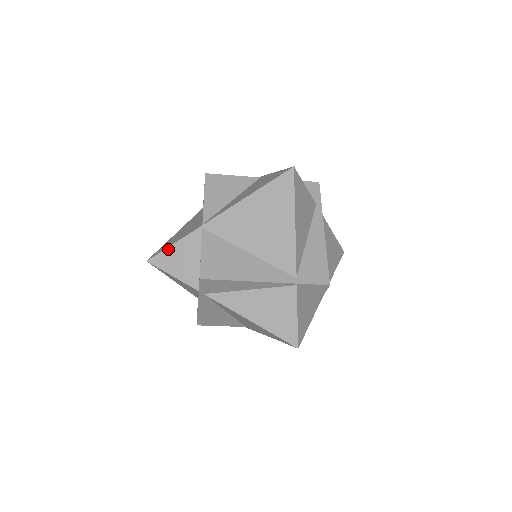
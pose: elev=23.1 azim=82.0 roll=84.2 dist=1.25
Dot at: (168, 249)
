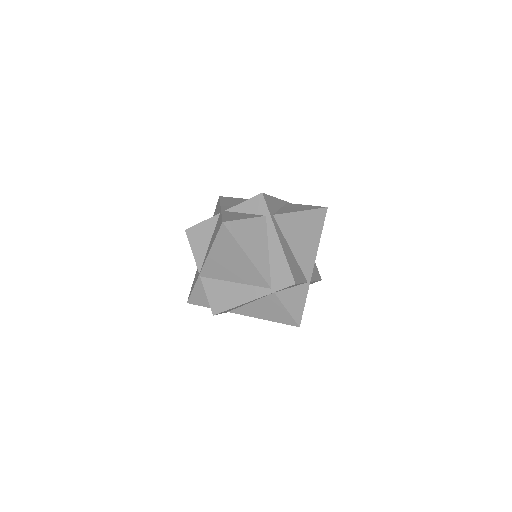
Dot at: (192, 294)
